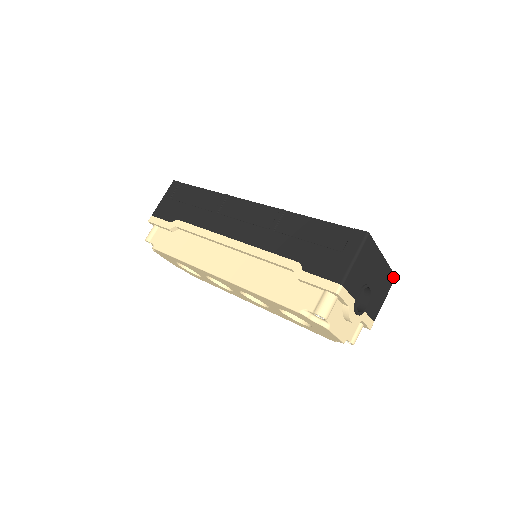
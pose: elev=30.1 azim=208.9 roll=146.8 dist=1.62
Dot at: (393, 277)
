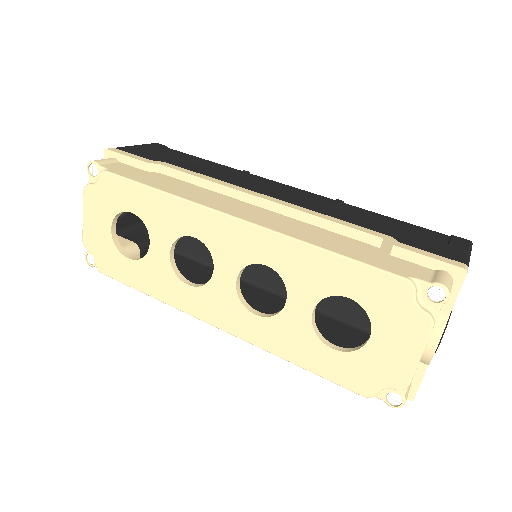
Dot at: occluded
